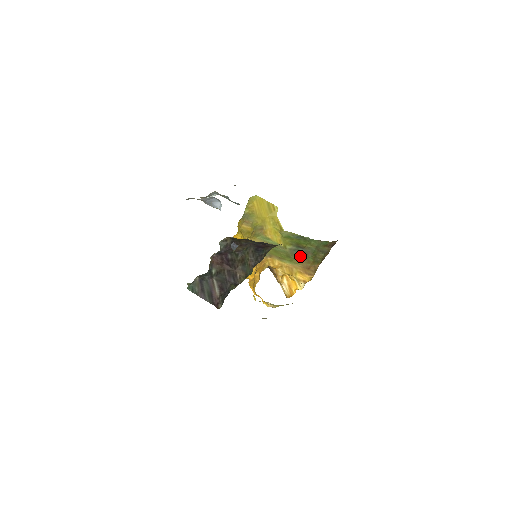
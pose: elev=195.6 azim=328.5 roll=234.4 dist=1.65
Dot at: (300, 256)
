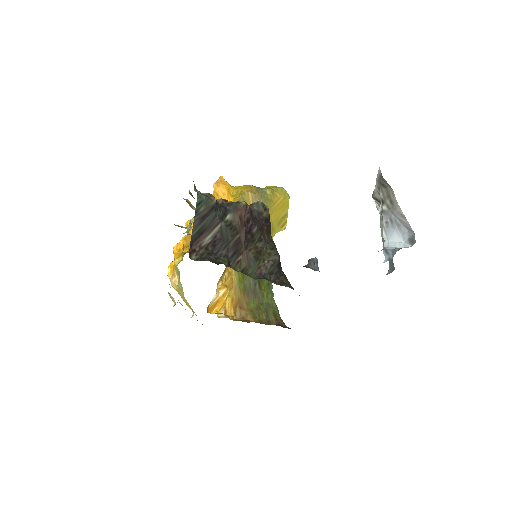
Dot at: (250, 289)
